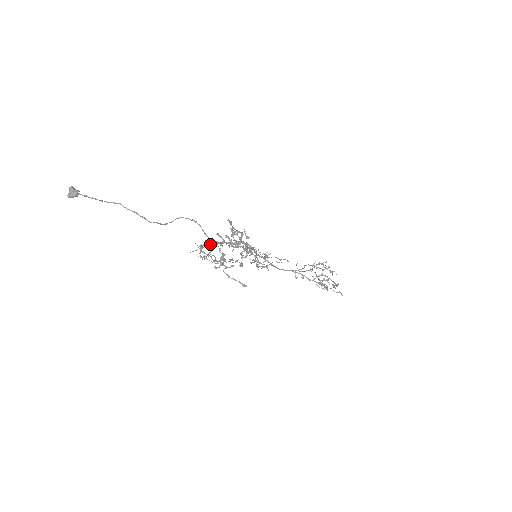
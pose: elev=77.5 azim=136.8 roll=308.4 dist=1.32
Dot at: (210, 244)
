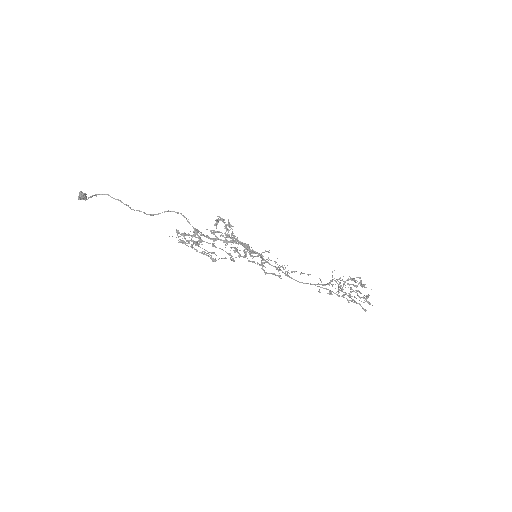
Dot at: occluded
